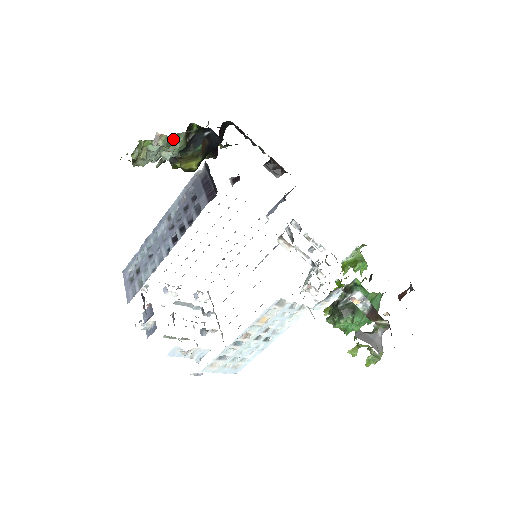
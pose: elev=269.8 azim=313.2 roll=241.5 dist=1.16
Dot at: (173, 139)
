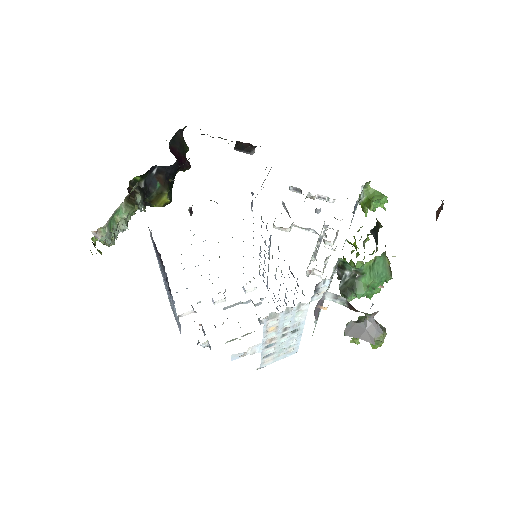
Dot at: (116, 216)
